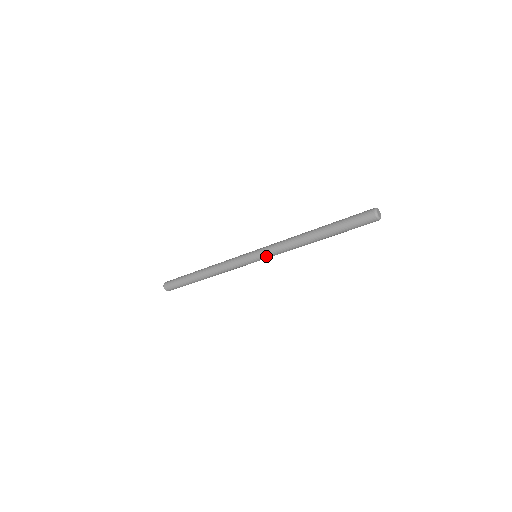
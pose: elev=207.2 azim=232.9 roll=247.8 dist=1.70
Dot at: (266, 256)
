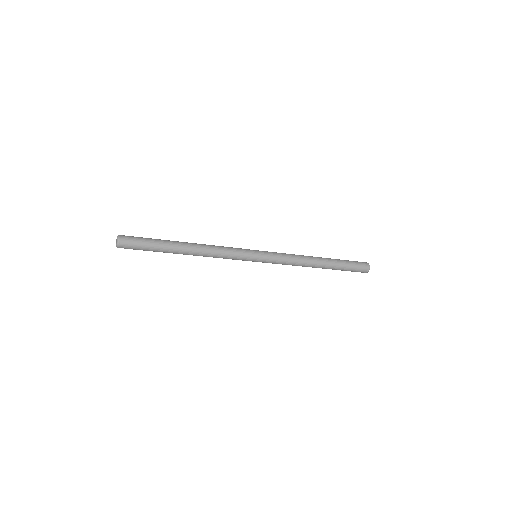
Dot at: (270, 262)
